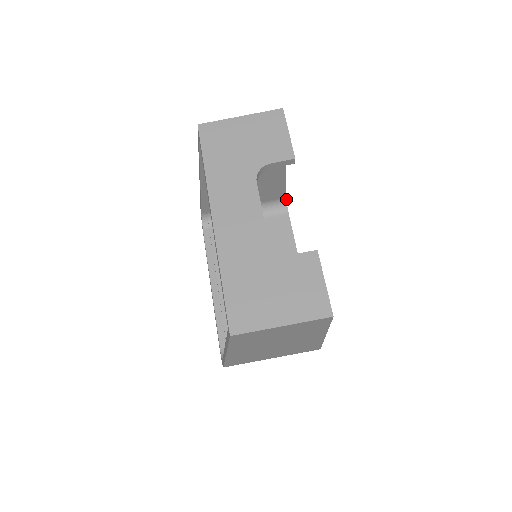
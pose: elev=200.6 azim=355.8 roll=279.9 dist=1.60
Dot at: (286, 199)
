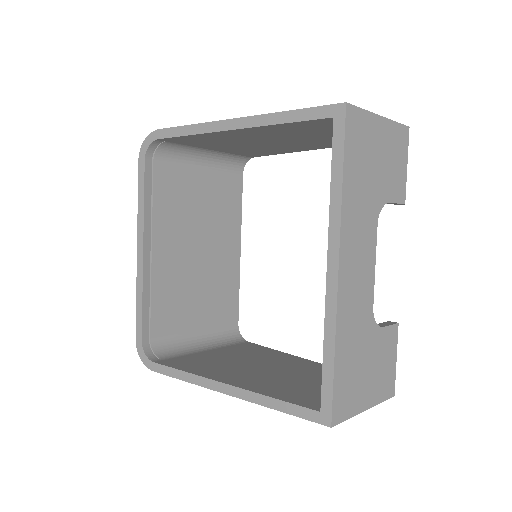
Dot at: occluded
